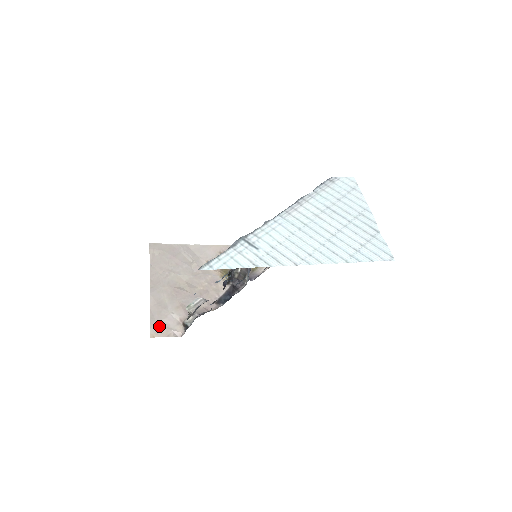
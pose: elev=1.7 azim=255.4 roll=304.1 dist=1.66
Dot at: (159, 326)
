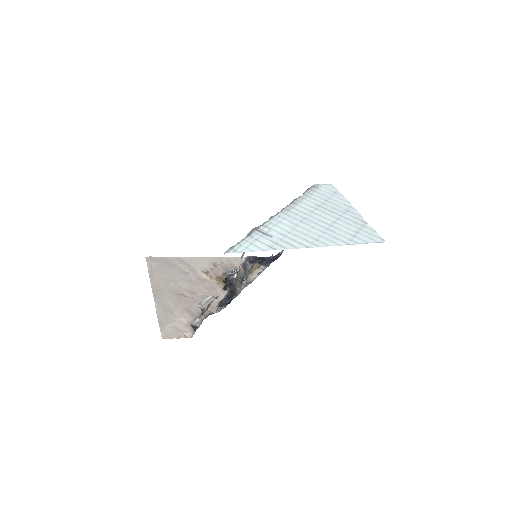
Dot at: (169, 329)
